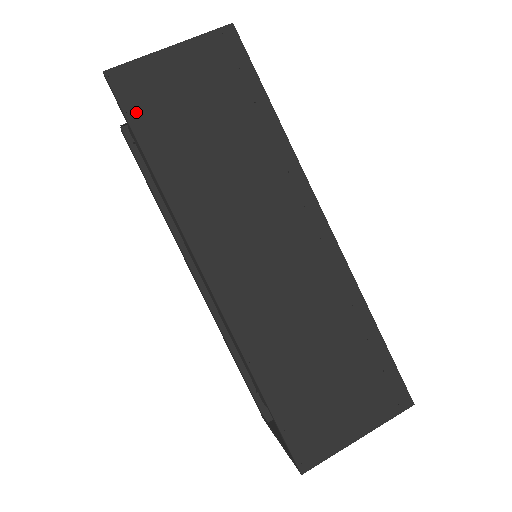
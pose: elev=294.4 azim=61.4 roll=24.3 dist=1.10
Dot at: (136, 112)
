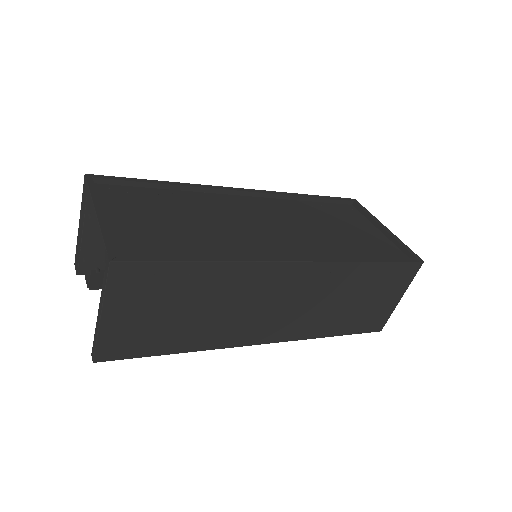
Dot at: (137, 352)
